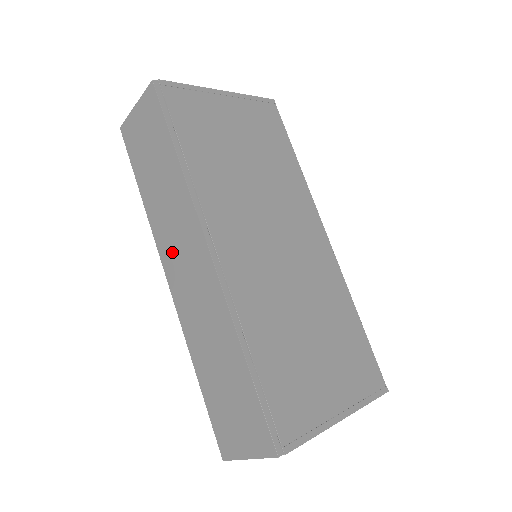
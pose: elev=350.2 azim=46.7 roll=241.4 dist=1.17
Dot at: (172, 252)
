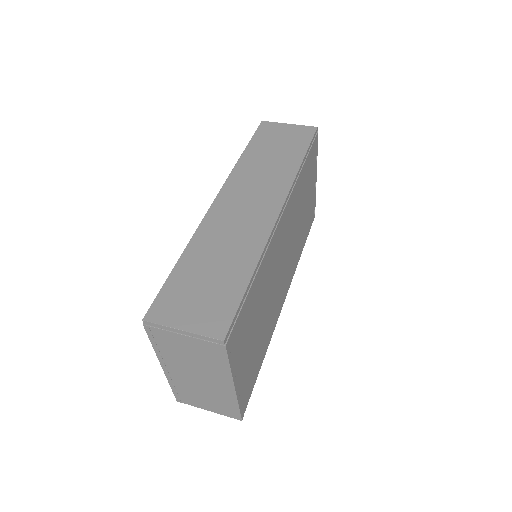
Dot at: (241, 190)
